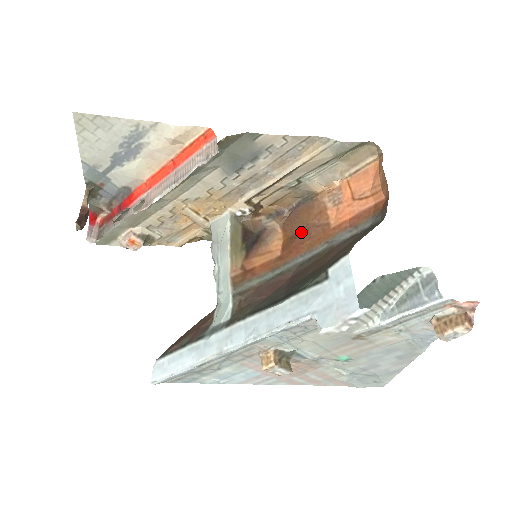
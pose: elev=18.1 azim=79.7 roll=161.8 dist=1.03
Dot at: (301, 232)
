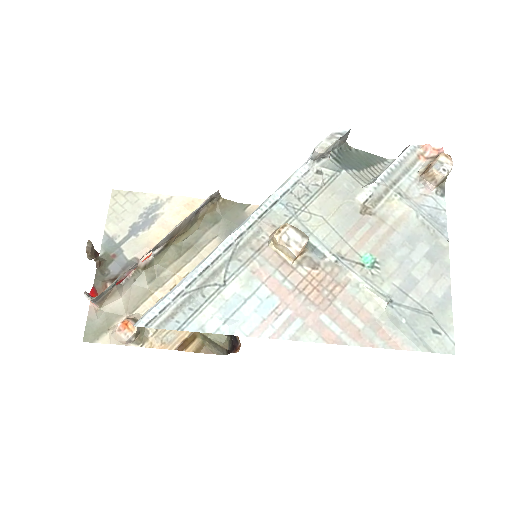
Dot at: occluded
